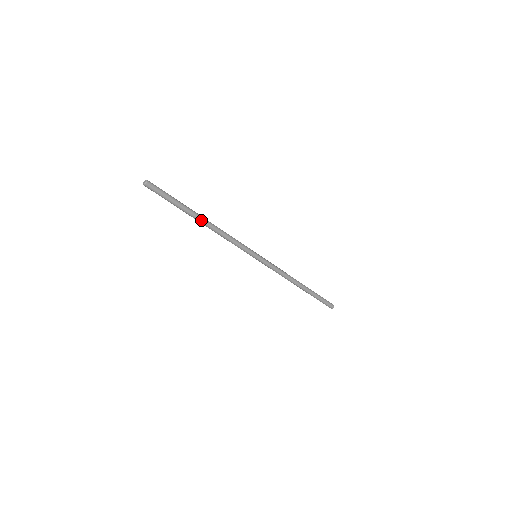
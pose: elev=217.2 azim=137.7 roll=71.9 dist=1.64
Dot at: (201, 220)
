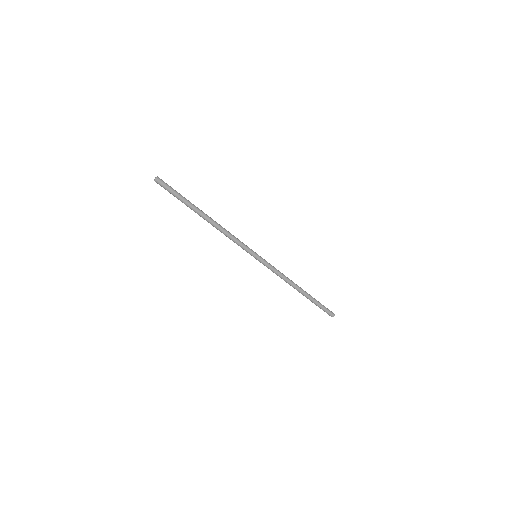
Dot at: (203, 218)
